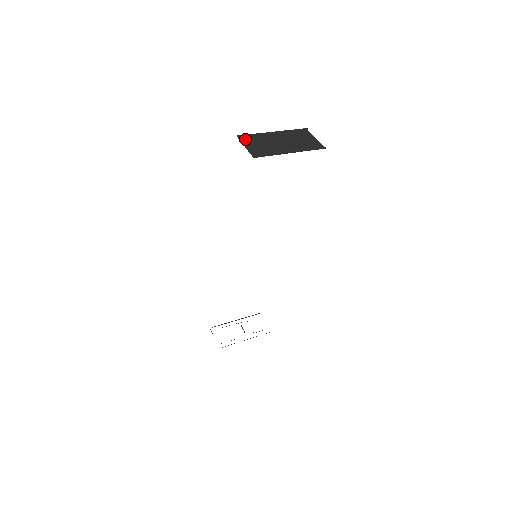
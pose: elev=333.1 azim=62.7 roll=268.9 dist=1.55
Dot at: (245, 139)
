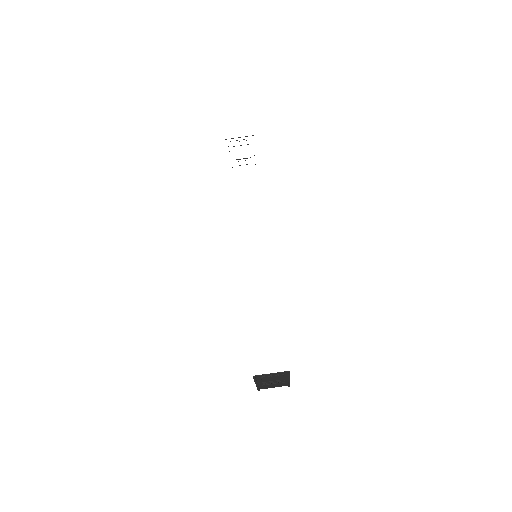
Dot at: occluded
